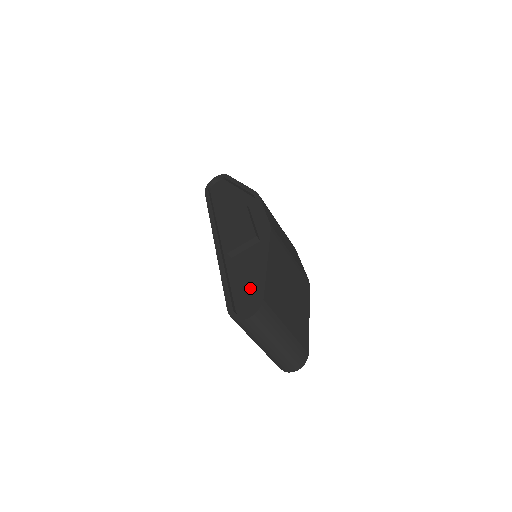
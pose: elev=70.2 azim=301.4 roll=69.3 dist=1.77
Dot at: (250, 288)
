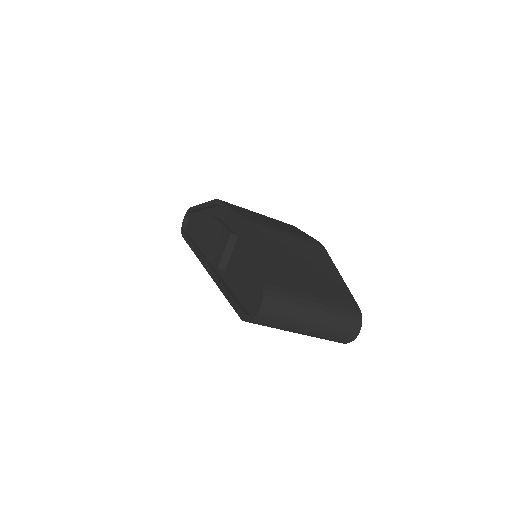
Dot at: (250, 283)
